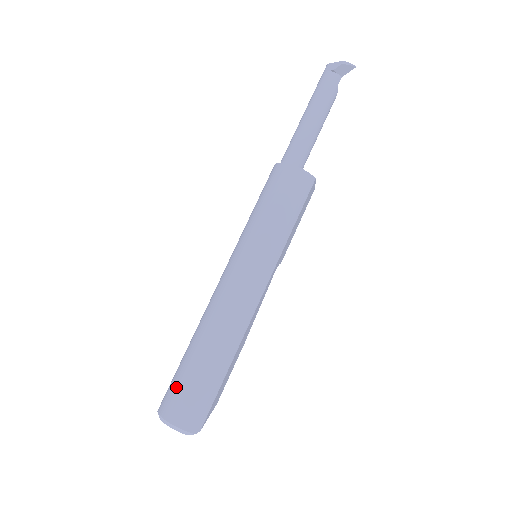
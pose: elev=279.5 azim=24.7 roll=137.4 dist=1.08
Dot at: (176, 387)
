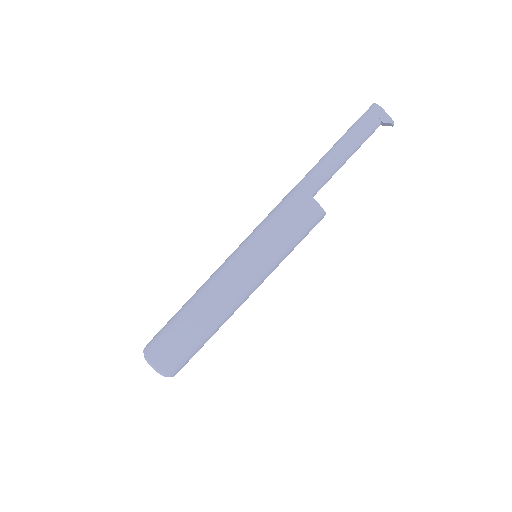
Dot at: (177, 353)
